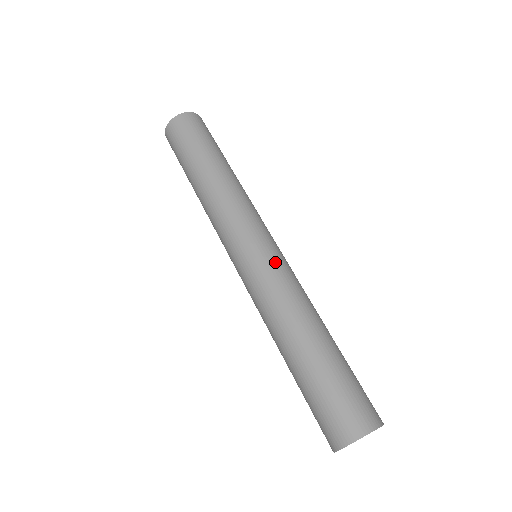
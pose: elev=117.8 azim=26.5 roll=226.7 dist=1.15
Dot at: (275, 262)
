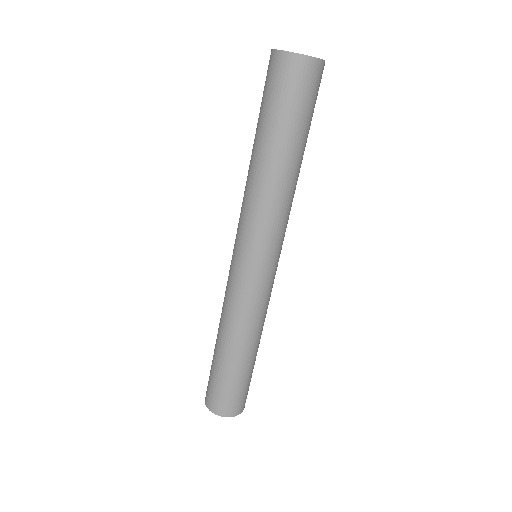
Dot at: (255, 288)
